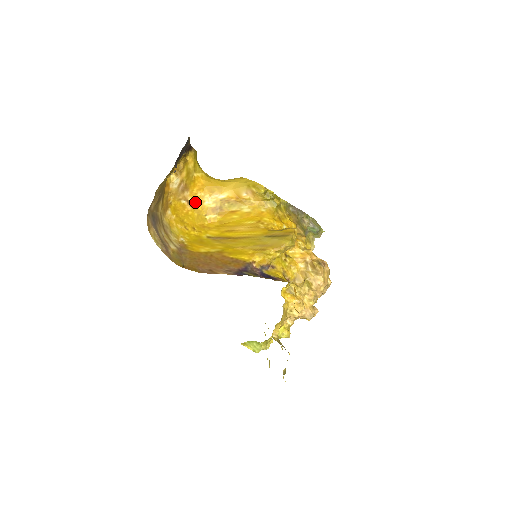
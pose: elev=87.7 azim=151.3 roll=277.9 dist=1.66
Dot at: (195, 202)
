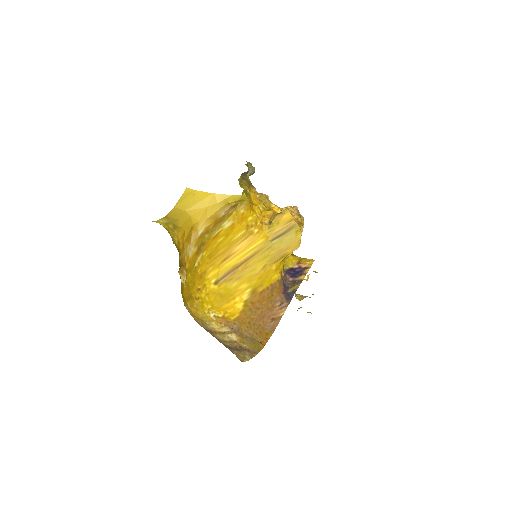
Dot at: (184, 266)
